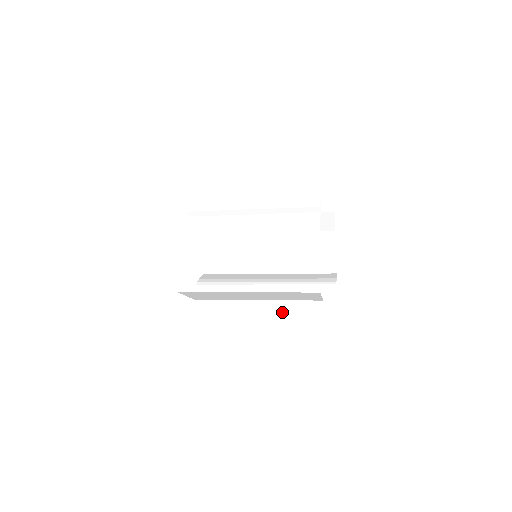
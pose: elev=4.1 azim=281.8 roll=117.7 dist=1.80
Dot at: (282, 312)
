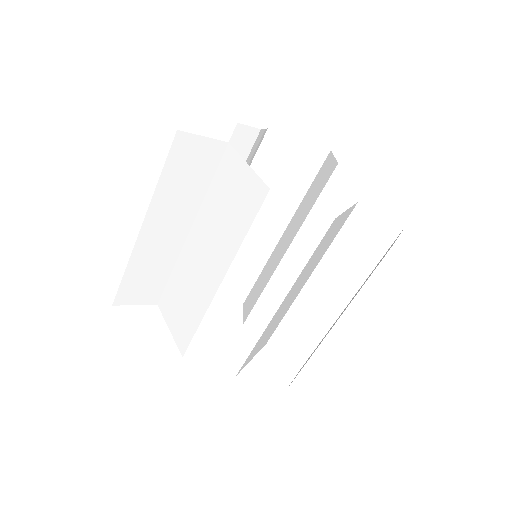
Dot at: occluded
